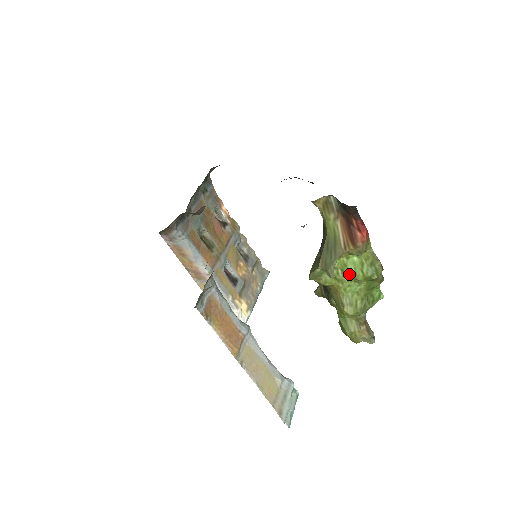
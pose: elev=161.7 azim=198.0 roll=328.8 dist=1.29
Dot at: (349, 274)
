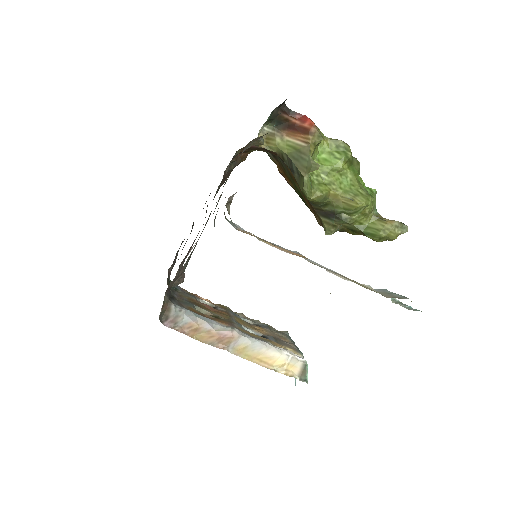
Dot at: (331, 171)
